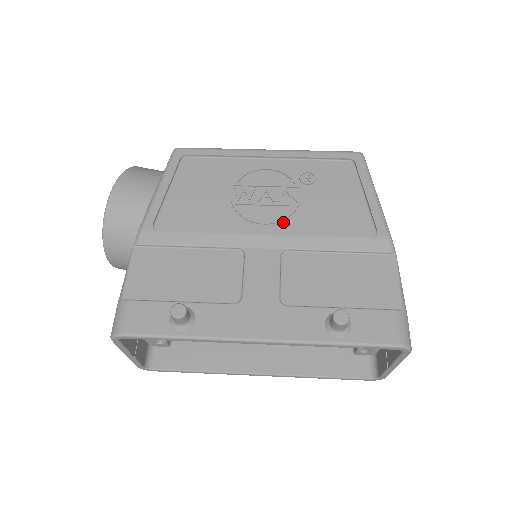
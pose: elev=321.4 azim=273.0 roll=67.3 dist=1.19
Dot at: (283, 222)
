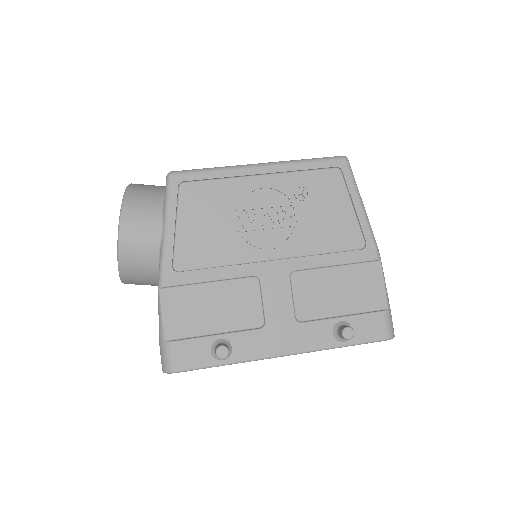
Dot at: (287, 244)
